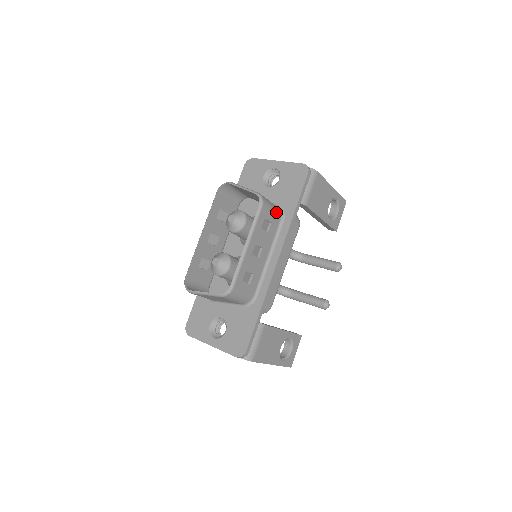
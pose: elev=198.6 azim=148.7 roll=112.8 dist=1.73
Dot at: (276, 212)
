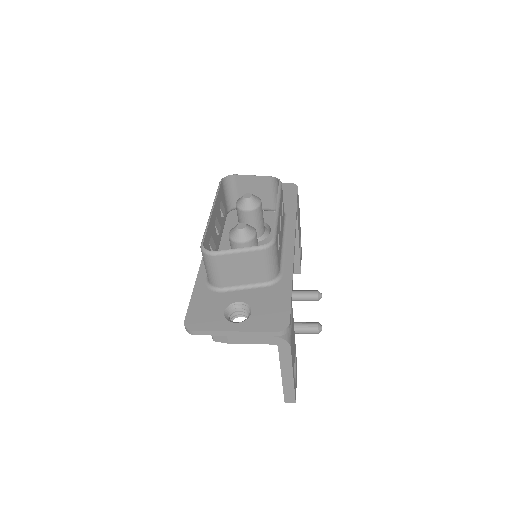
Dot at: occluded
